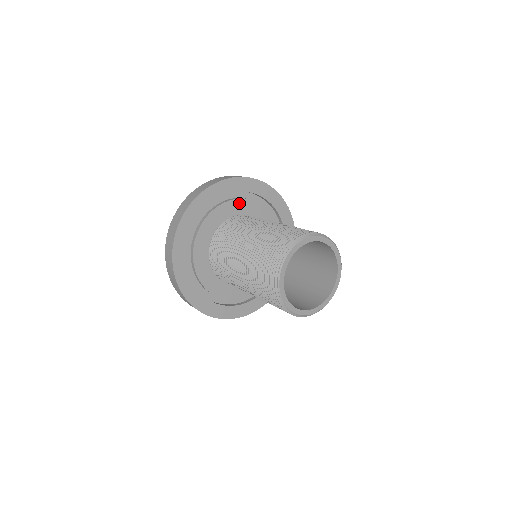
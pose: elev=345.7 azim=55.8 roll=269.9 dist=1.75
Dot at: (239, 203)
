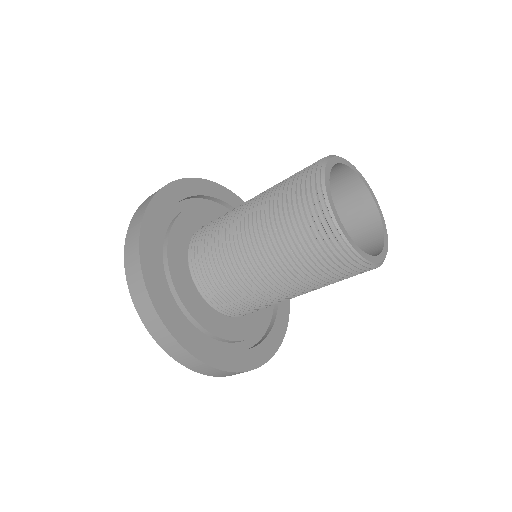
Dot at: (178, 228)
